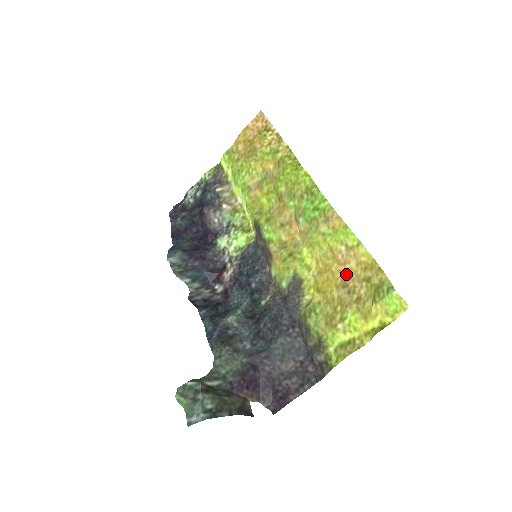
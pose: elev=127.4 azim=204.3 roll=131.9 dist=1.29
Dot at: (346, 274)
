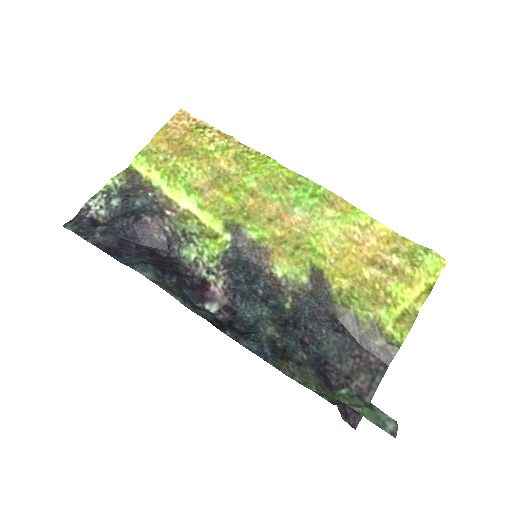
Dot at: (369, 252)
